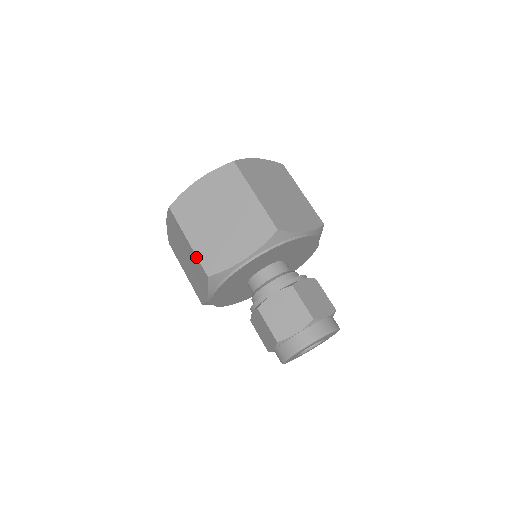
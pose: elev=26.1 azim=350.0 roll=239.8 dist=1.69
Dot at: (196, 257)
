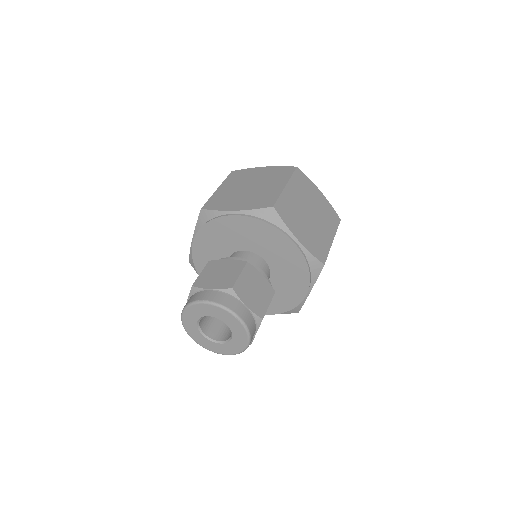
Dot at: (210, 198)
